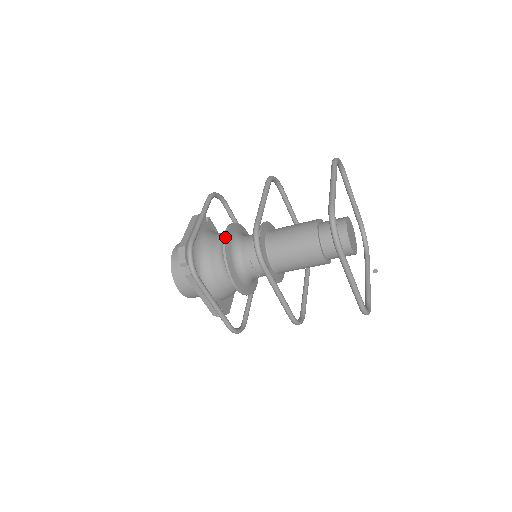
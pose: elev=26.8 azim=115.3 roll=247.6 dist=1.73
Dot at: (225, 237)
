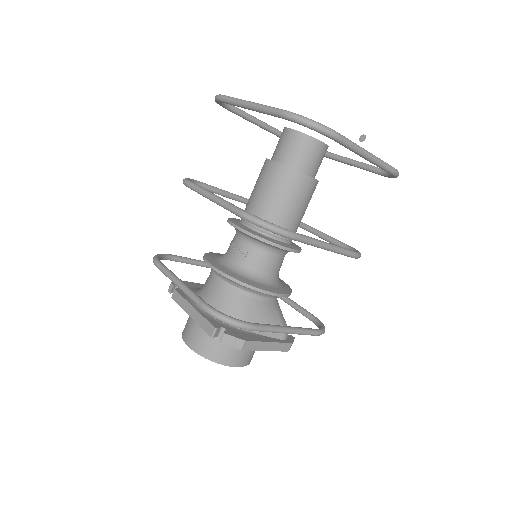
Dot at: occluded
